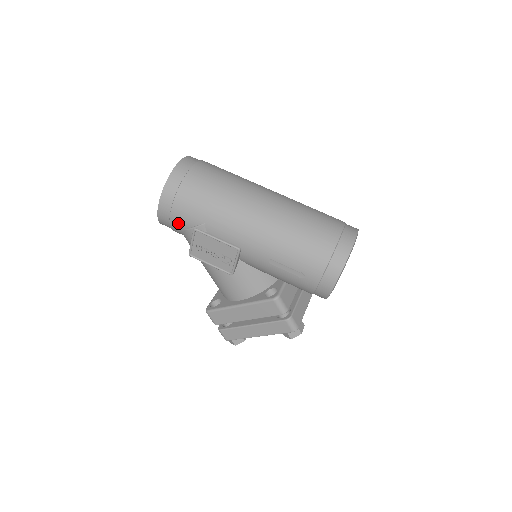
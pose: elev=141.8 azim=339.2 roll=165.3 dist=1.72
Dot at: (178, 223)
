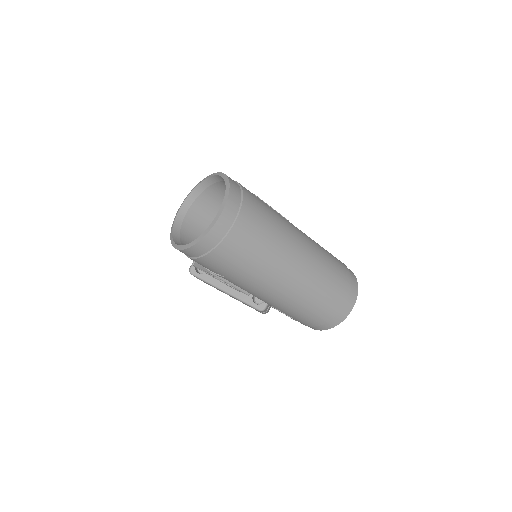
Dot at: occluded
